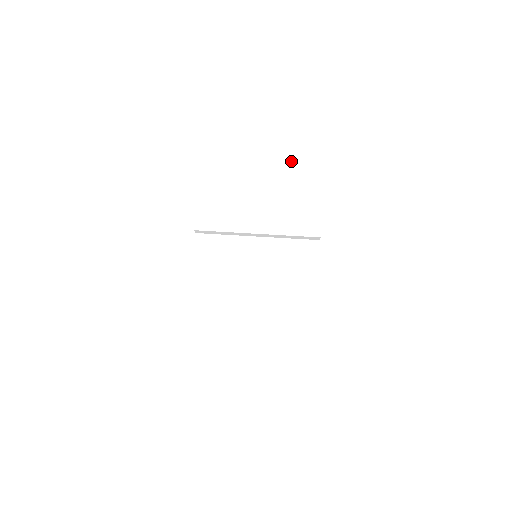
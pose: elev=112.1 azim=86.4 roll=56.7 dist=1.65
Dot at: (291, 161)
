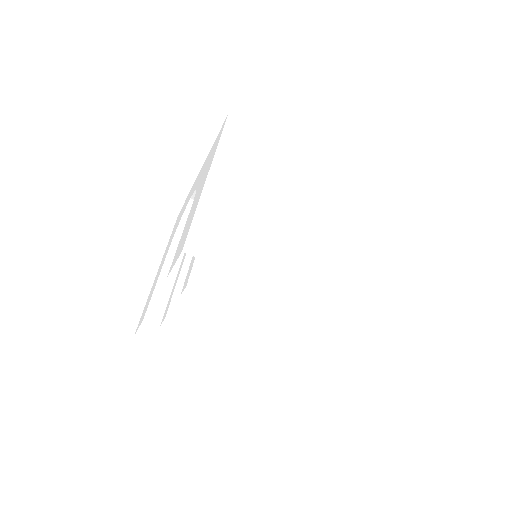
Dot at: (331, 181)
